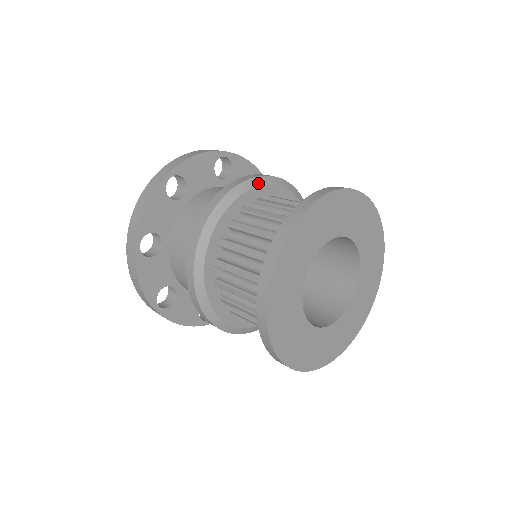
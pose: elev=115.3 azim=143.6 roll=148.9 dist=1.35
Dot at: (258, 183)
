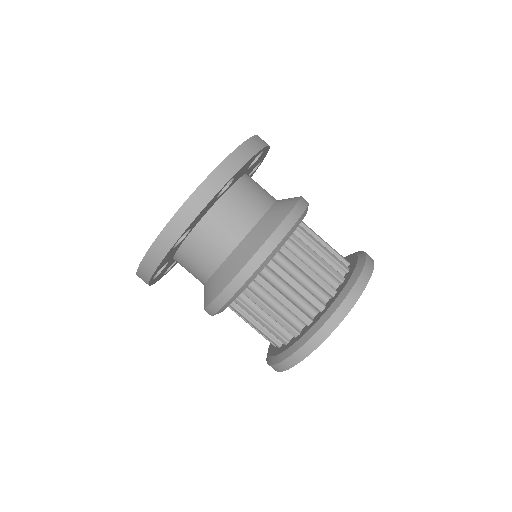
Dot at: (272, 256)
